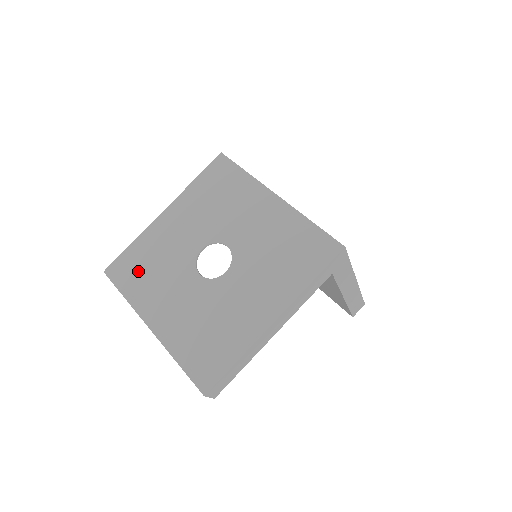
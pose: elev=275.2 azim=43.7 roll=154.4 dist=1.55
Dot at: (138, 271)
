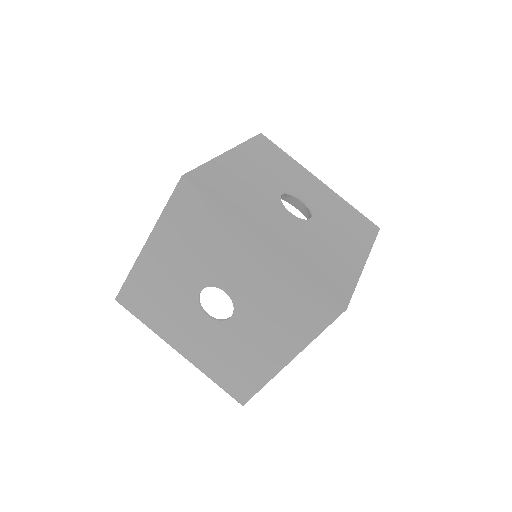
Dot at: (147, 304)
